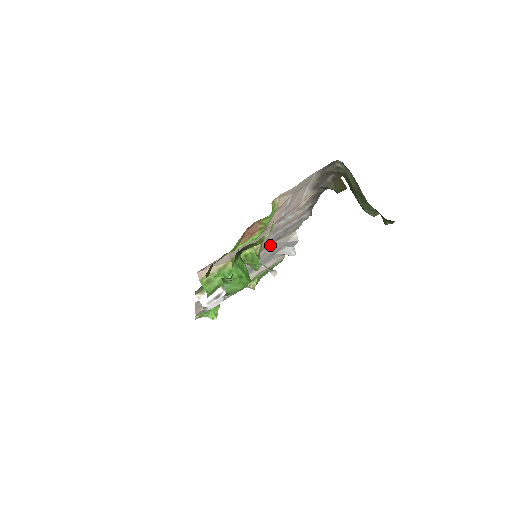
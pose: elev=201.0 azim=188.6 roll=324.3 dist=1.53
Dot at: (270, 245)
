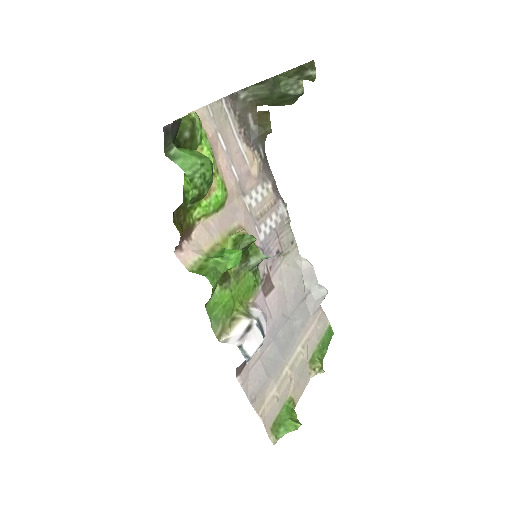
Dot at: (277, 268)
